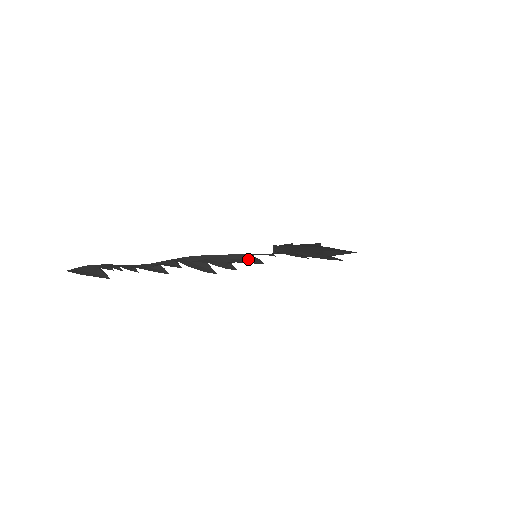
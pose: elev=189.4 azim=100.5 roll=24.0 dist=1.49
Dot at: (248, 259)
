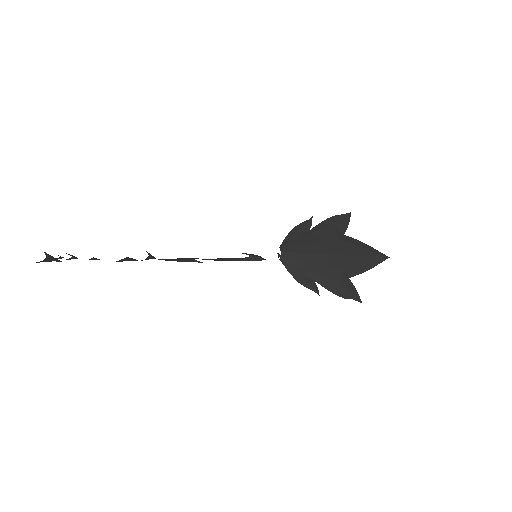
Dot at: (245, 260)
